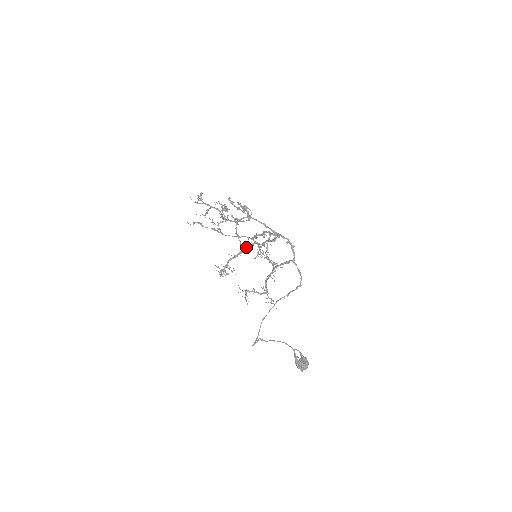
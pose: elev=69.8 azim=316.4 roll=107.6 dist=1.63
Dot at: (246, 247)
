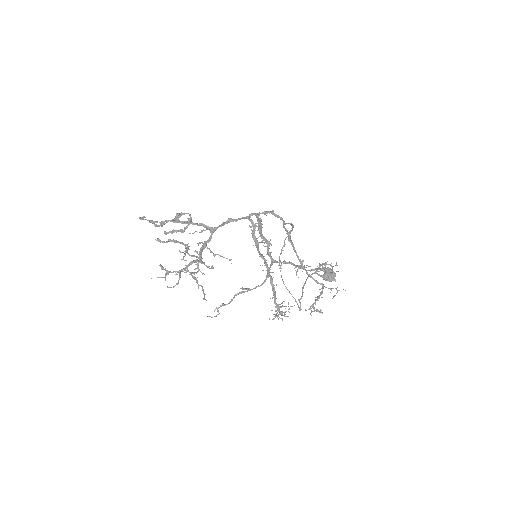
Dot at: occluded
